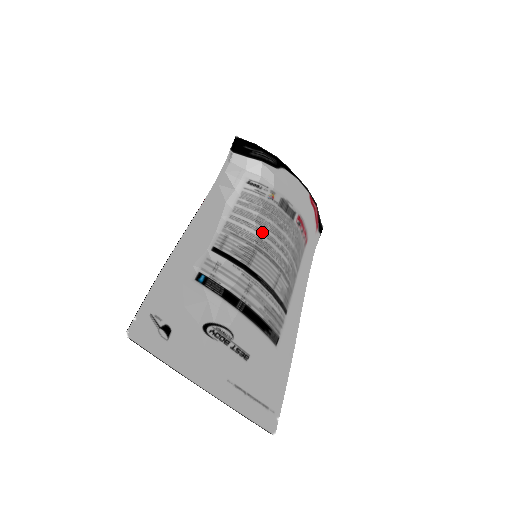
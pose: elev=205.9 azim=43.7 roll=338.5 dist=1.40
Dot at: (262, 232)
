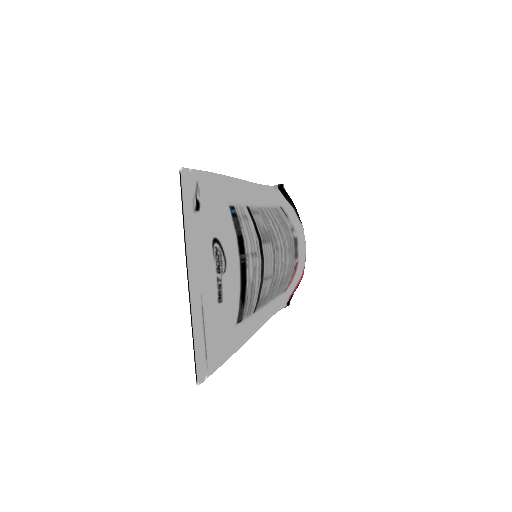
Dot at: (279, 237)
